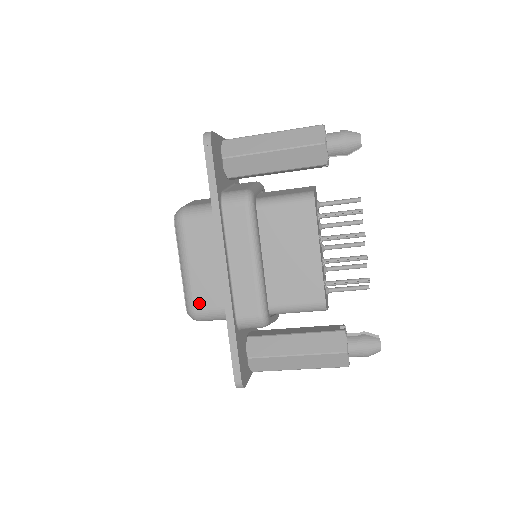
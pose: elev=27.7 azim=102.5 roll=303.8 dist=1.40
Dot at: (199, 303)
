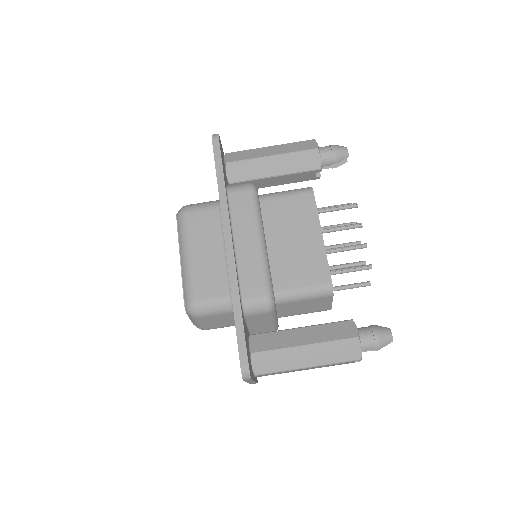
Dot at: (200, 292)
